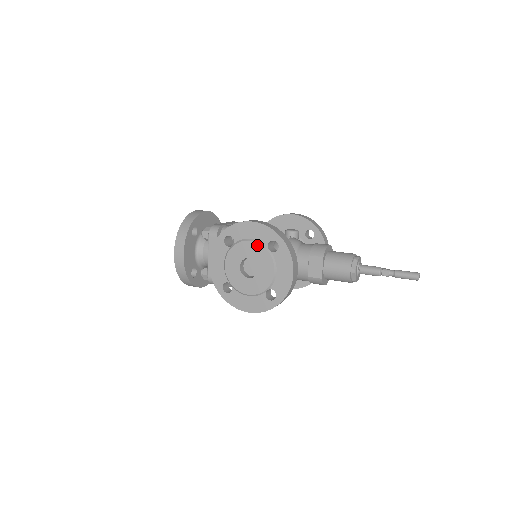
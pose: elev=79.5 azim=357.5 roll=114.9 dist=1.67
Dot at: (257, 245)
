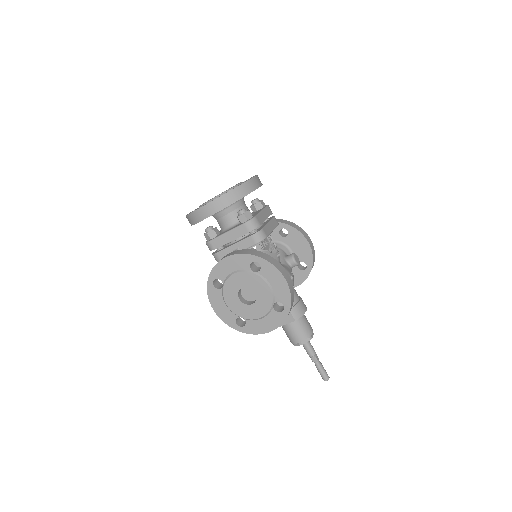
Dot at: (270, 294)
